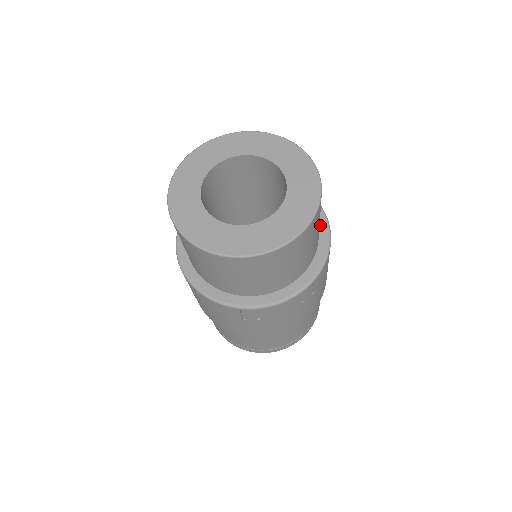
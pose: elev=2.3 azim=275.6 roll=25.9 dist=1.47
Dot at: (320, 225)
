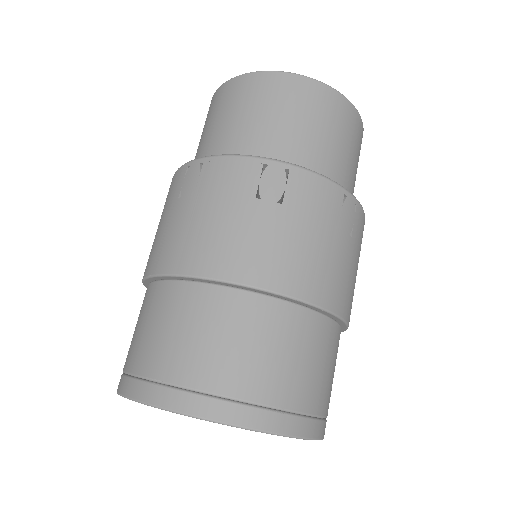
Dot at: occluded
